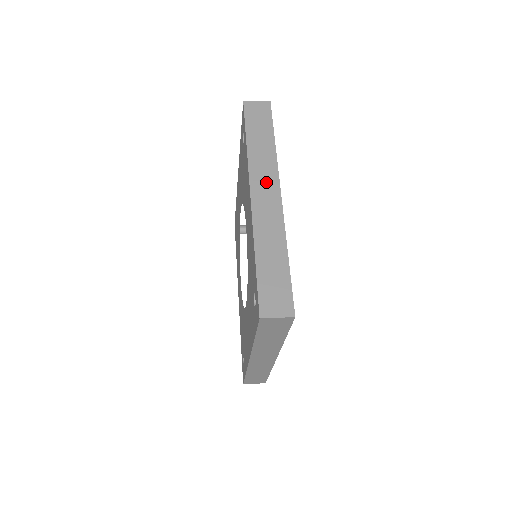
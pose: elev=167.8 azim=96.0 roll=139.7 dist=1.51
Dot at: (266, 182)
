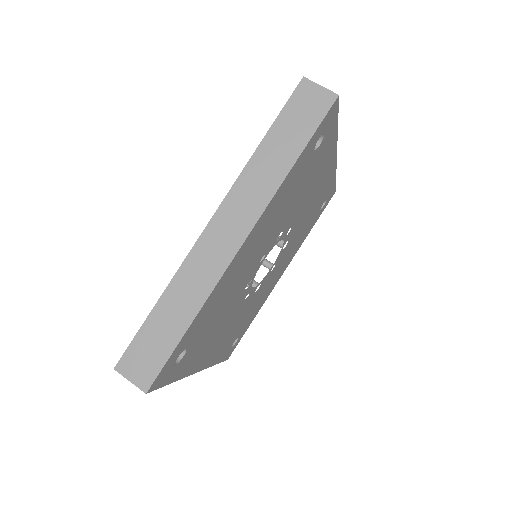
Dot at: occluded
